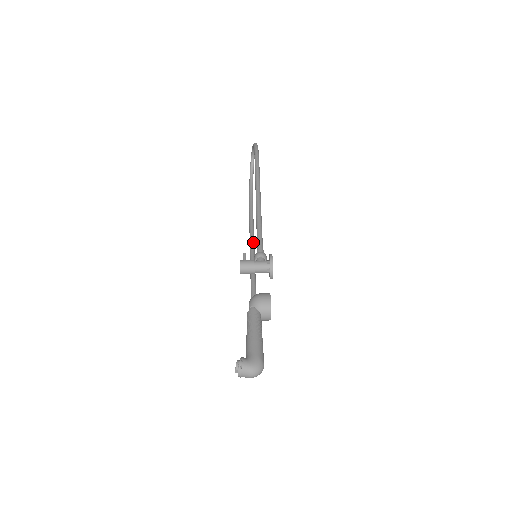
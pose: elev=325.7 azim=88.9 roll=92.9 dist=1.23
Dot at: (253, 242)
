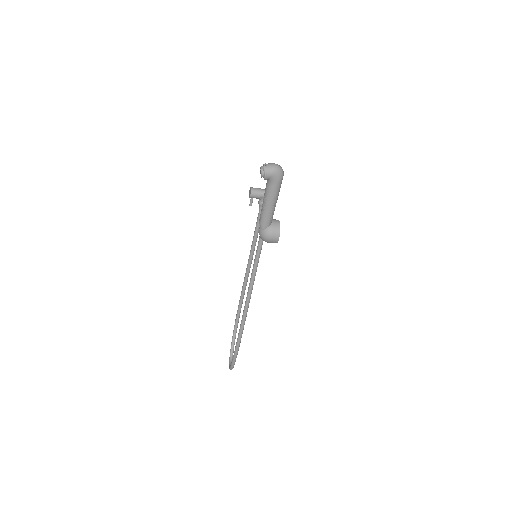
Dot at: (248, 301)
